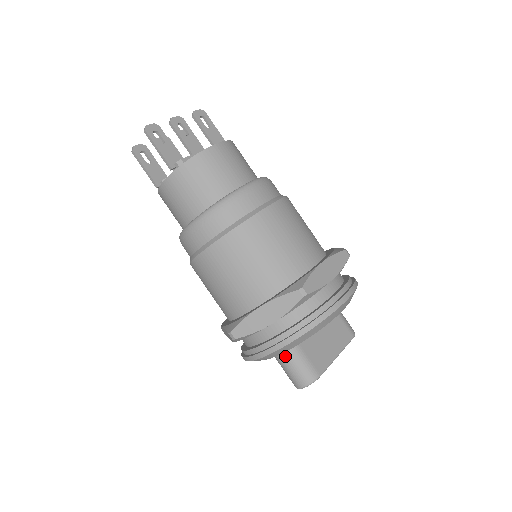
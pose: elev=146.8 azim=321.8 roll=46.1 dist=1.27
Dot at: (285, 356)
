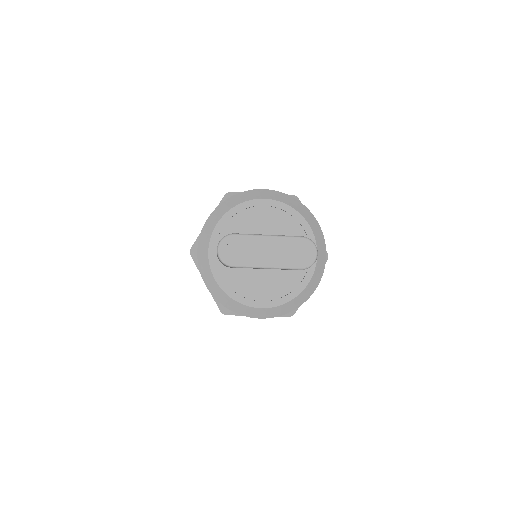
Dot at: occluded
